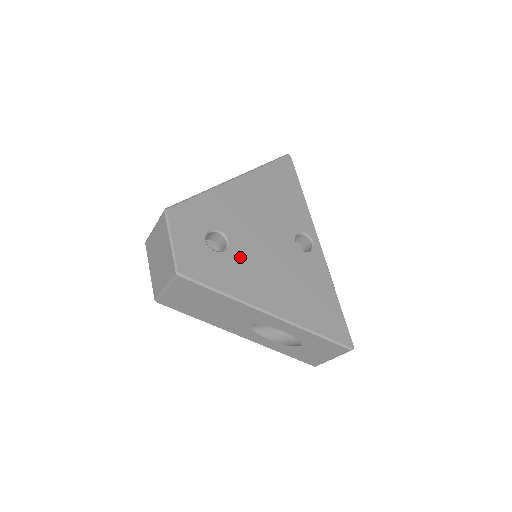
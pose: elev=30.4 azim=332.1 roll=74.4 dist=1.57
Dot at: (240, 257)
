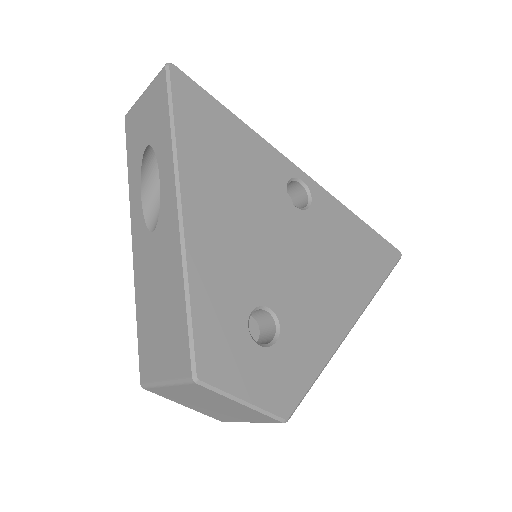
Dot at: (292, 309)
